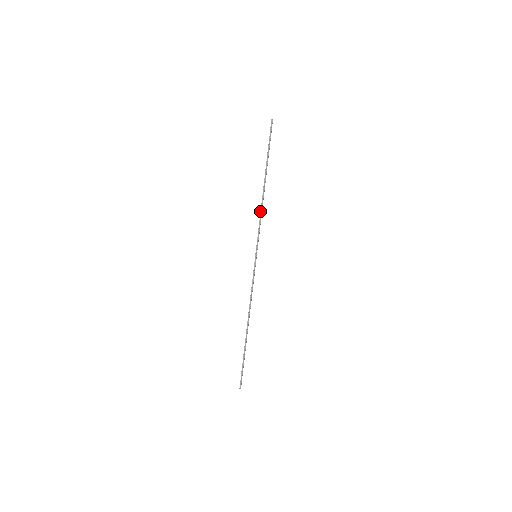
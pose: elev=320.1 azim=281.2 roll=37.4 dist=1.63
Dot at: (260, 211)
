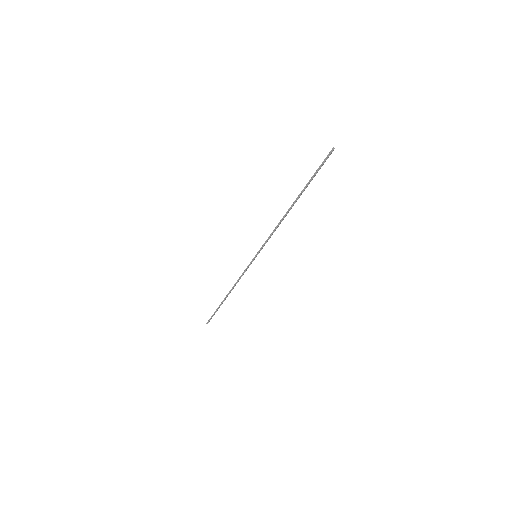
Dot at: (276, 226)
